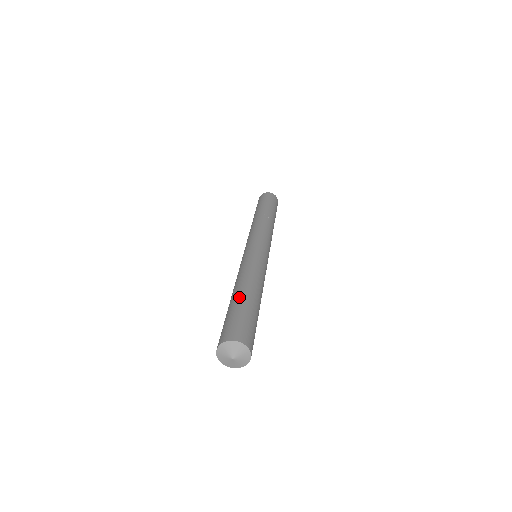
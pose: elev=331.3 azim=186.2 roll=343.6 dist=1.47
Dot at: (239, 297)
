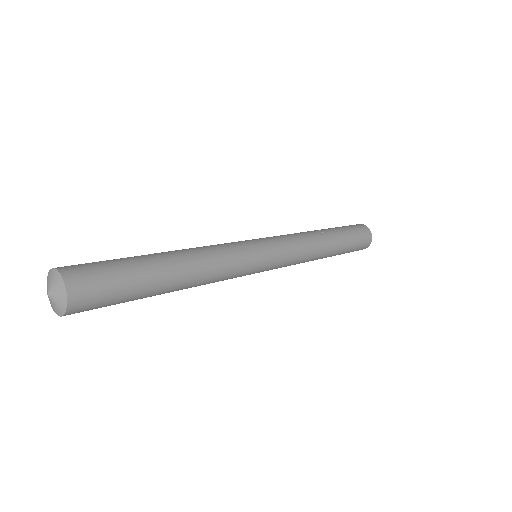
Dot at: occluded
